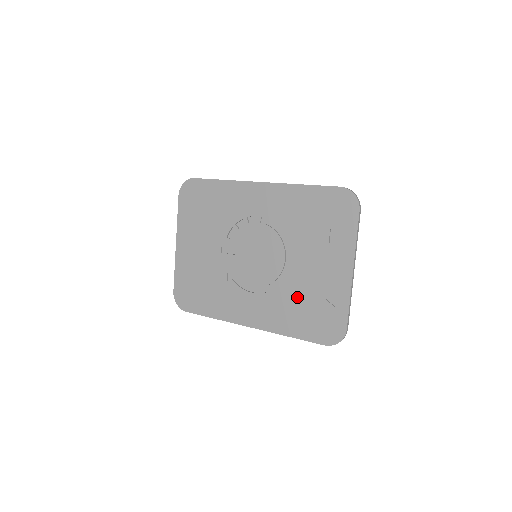
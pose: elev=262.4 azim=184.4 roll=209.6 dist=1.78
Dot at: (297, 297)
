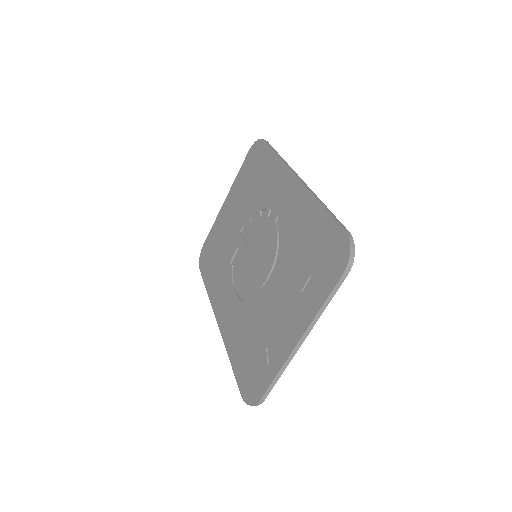
Dot at: (253, 326)
